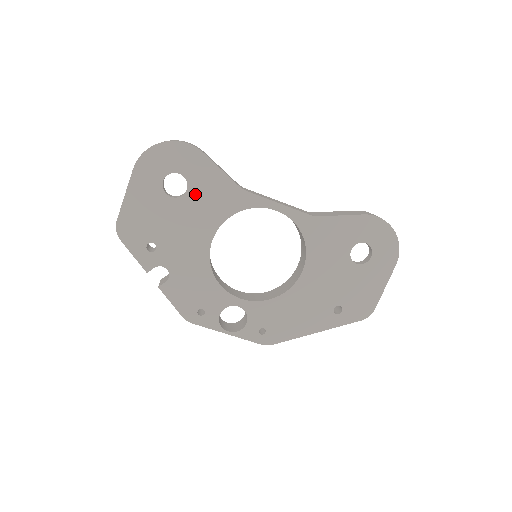
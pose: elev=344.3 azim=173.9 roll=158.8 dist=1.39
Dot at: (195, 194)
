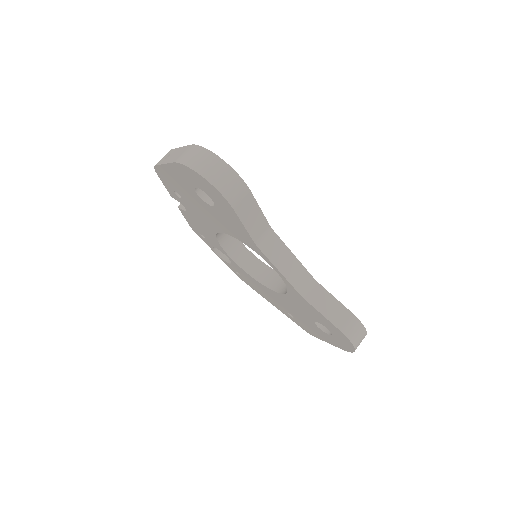
Dot at: (218, 213)
